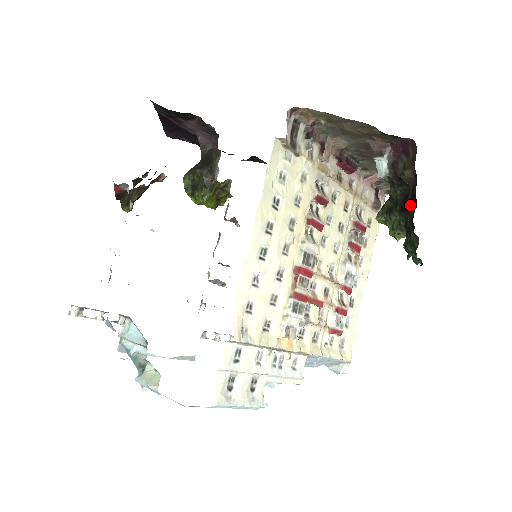
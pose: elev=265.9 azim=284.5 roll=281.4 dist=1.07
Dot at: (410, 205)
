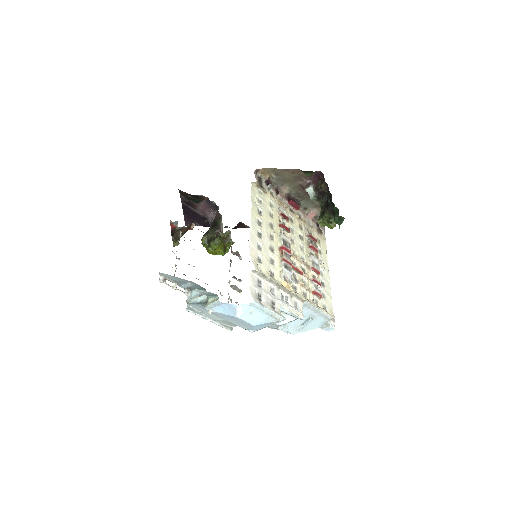
Dot at: (329, 198)
